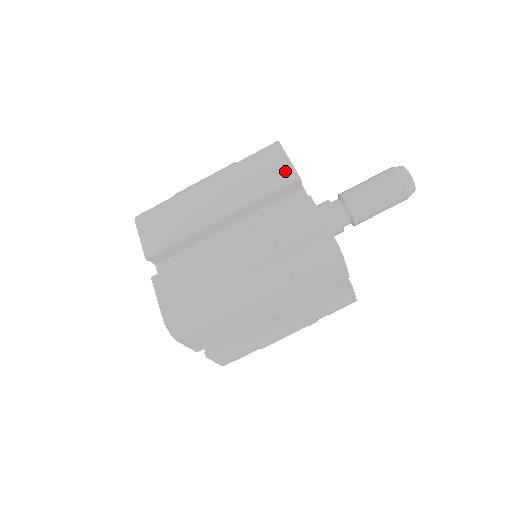
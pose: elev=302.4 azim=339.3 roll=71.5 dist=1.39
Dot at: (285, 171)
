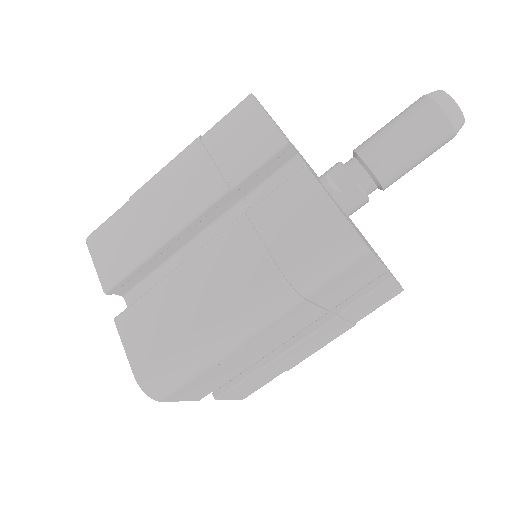
Dot at: (266, 136)
